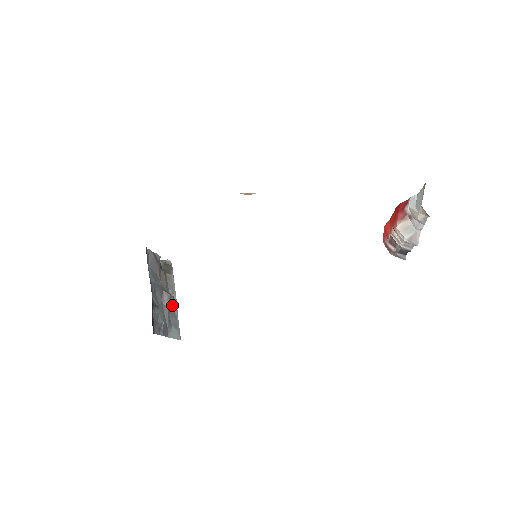
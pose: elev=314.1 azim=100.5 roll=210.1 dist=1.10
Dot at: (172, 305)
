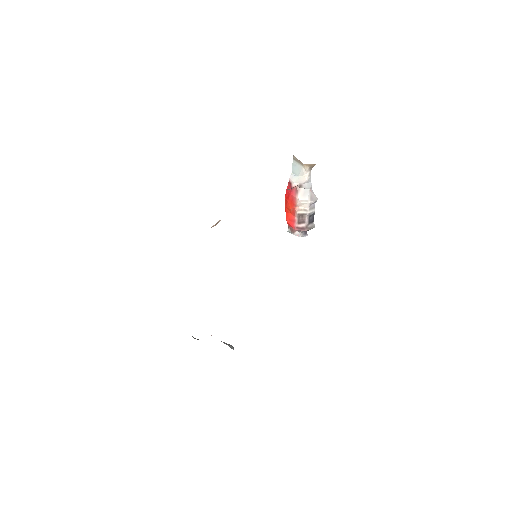
Dot at: (233, 349)
